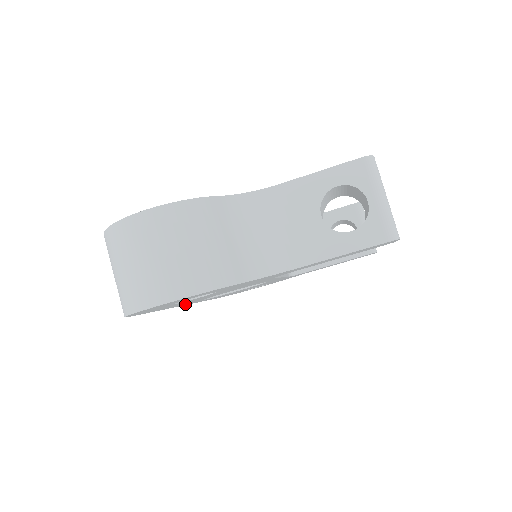
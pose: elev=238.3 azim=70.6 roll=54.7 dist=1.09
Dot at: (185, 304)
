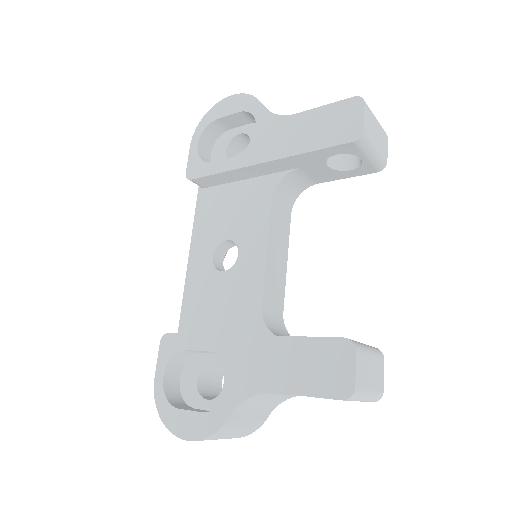
Dot at: occluded
